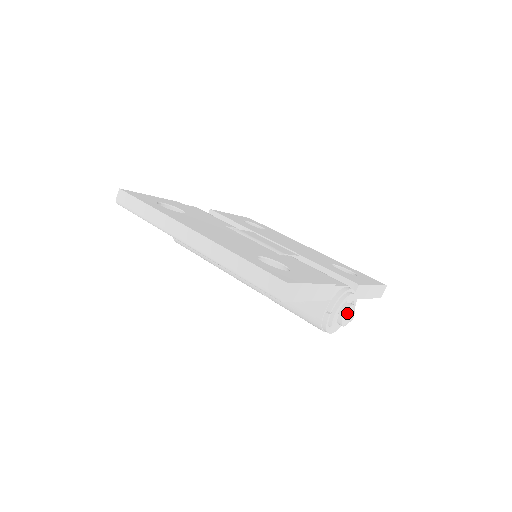
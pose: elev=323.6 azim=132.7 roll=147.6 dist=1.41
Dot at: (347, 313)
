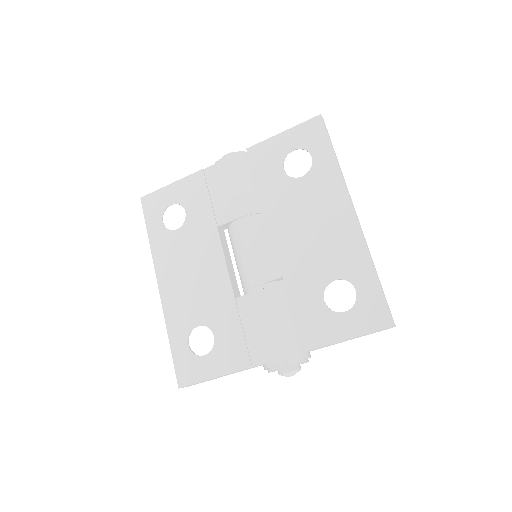
Dot at: (281, 375)
